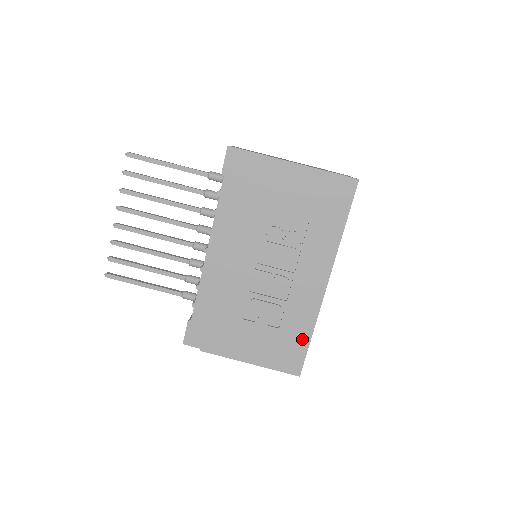
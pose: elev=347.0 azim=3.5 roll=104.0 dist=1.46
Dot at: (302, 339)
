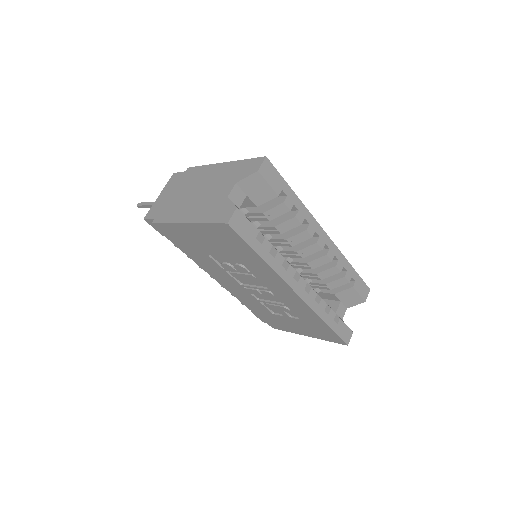
Dot at: (322, 326)
